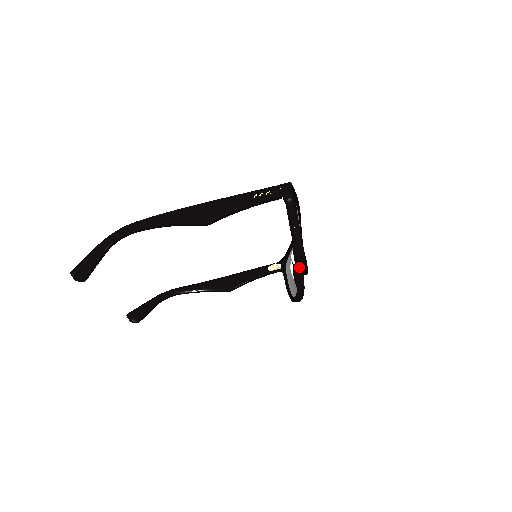
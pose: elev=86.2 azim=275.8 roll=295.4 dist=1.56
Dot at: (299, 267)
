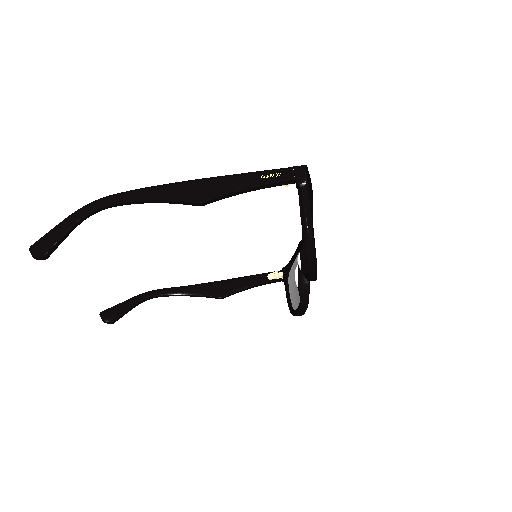
Dot at: (307, 269)
